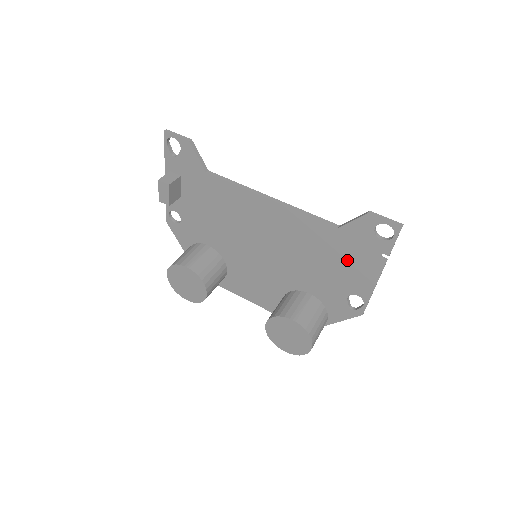
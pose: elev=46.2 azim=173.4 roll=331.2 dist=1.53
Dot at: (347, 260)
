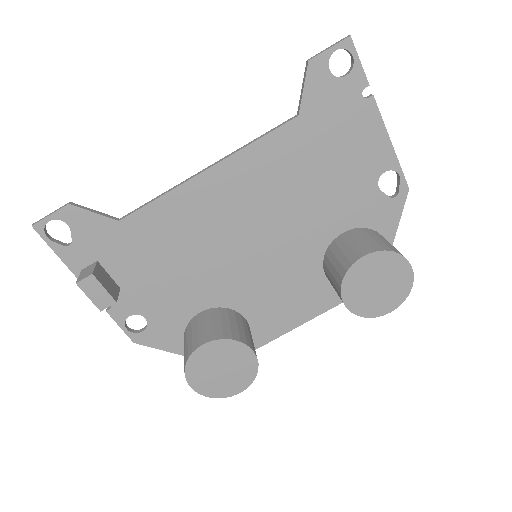
Dot at: (339, 143)
